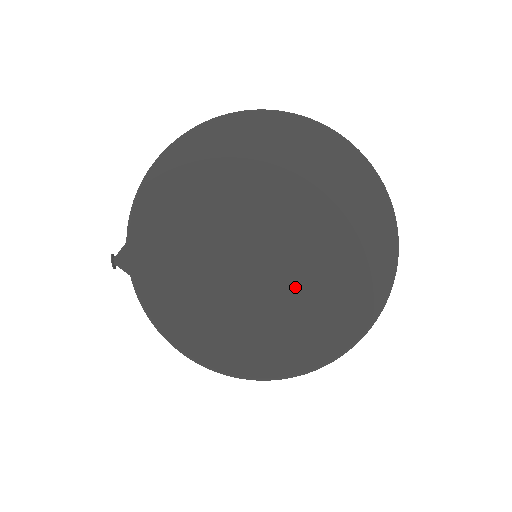
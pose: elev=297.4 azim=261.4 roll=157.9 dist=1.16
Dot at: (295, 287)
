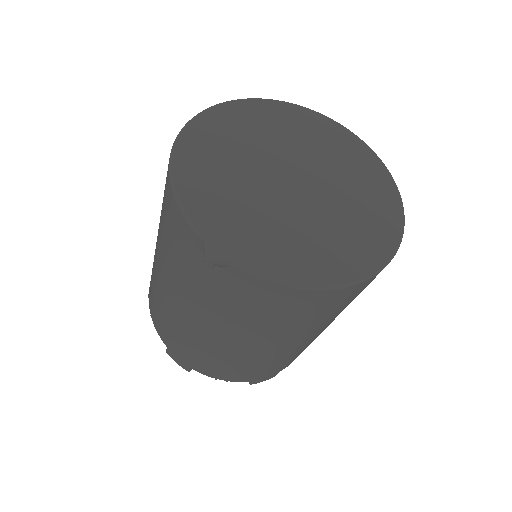
Dot at: (339, 196)
